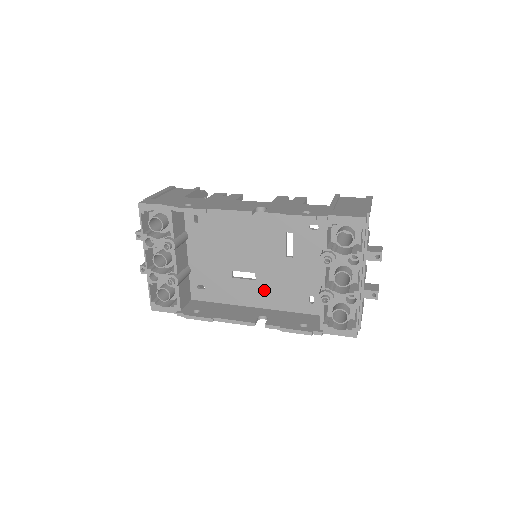
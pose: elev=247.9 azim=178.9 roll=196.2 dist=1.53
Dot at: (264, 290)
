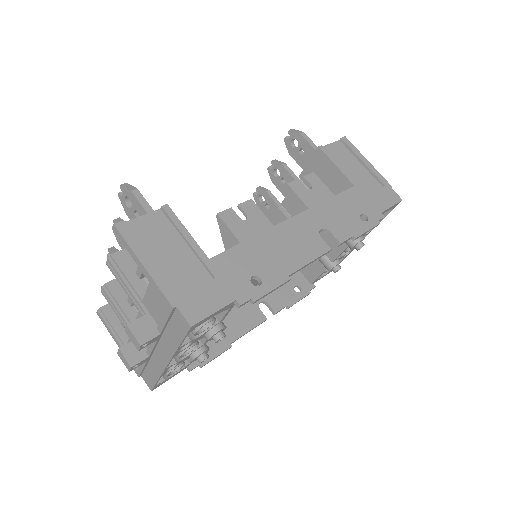
Dot at: occluded
